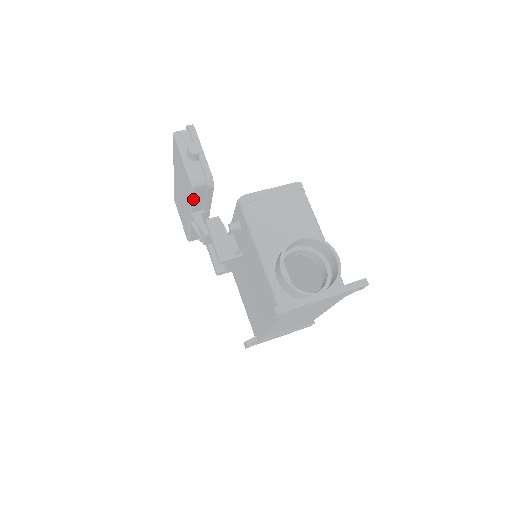
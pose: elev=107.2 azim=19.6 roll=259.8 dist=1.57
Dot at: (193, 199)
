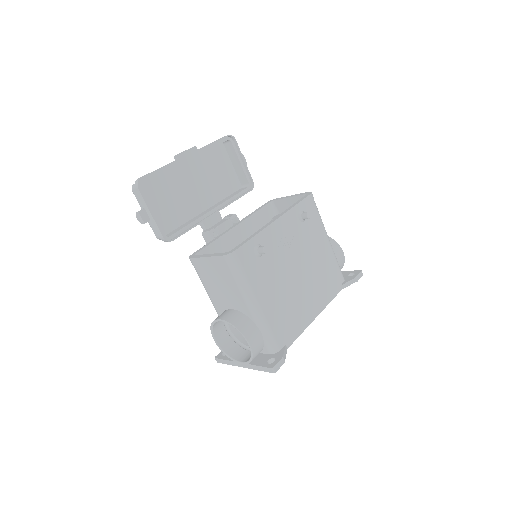
Dot at: occluded
